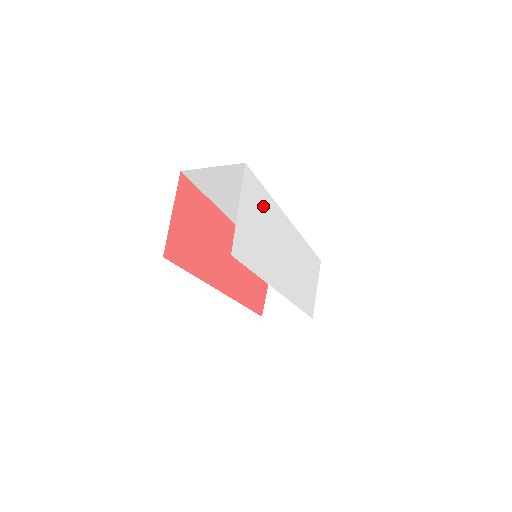
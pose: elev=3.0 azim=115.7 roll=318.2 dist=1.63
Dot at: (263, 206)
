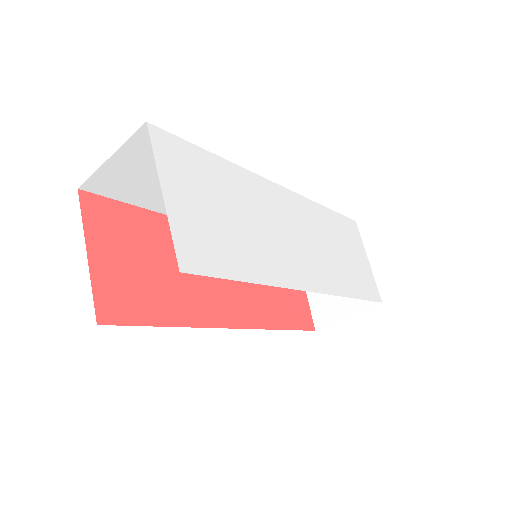
Dot at: (216, 177)
